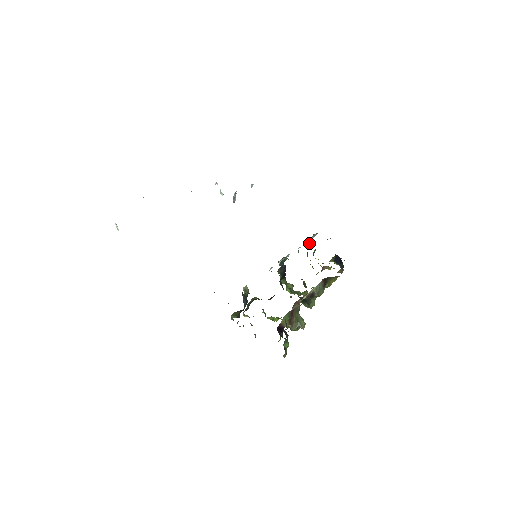
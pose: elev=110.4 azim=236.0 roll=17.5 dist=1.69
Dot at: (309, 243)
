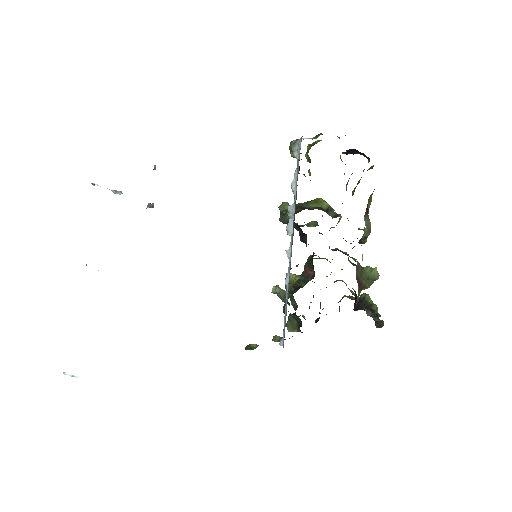
Dot at: occluded
